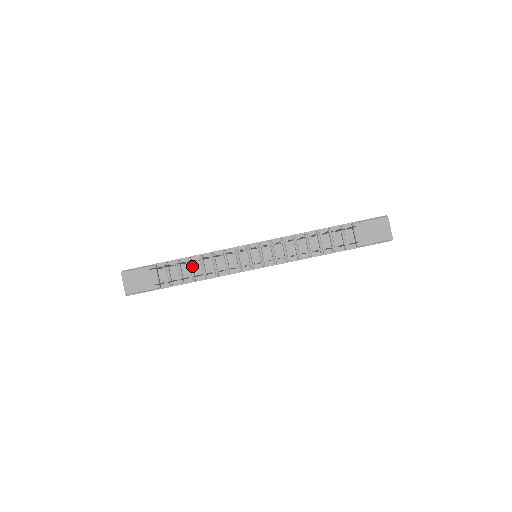
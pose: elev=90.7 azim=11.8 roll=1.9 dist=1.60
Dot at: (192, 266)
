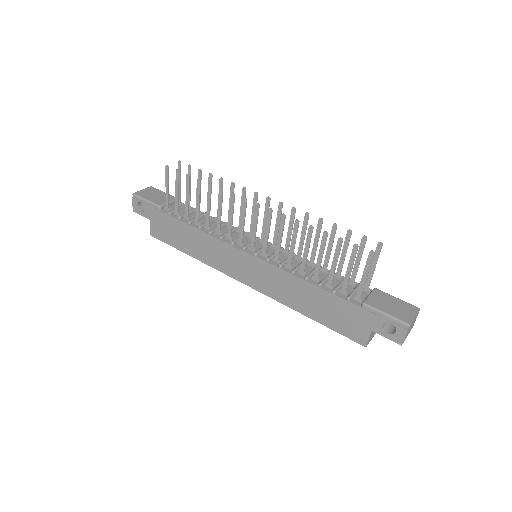
Dot at: (201, 217)
